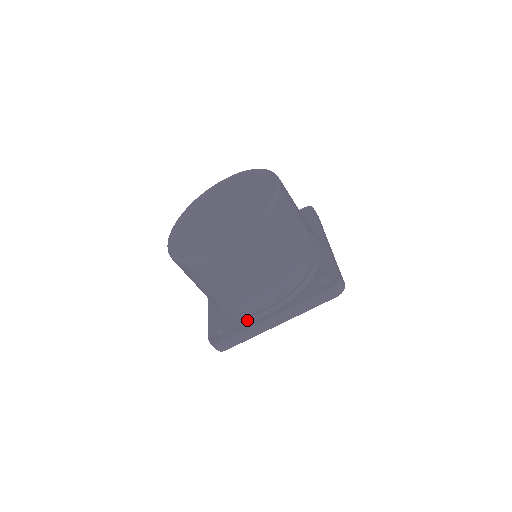
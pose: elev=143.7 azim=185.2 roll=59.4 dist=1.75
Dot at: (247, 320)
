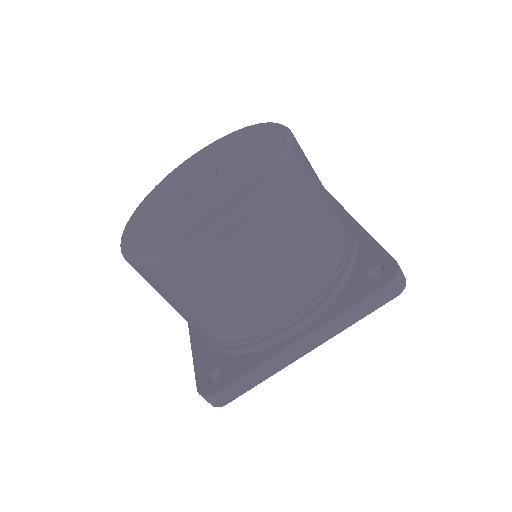
Dot at: (257, 351)
